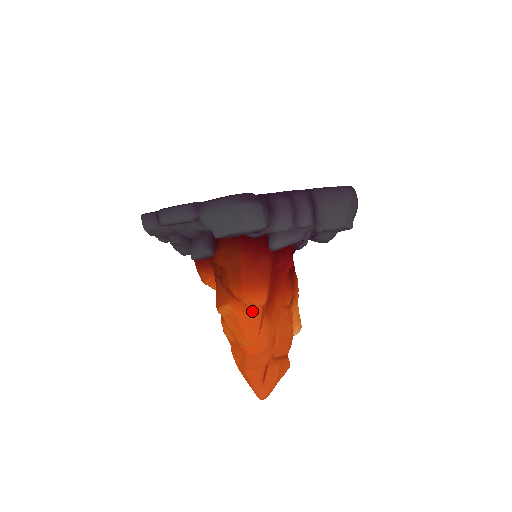
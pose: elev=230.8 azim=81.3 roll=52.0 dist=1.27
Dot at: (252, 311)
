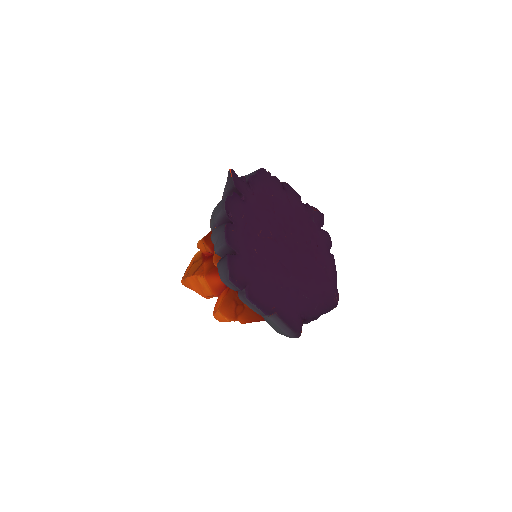
Dot at: occluded
